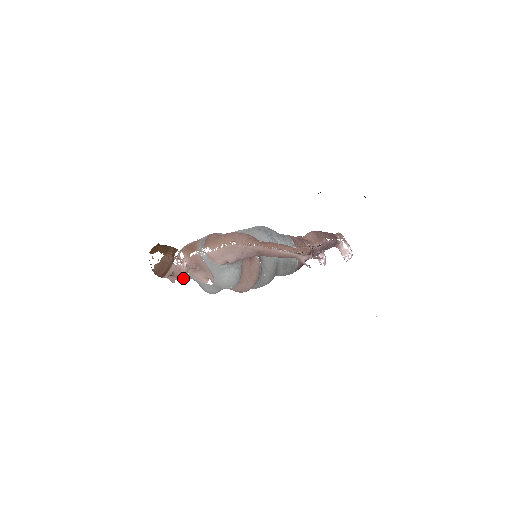
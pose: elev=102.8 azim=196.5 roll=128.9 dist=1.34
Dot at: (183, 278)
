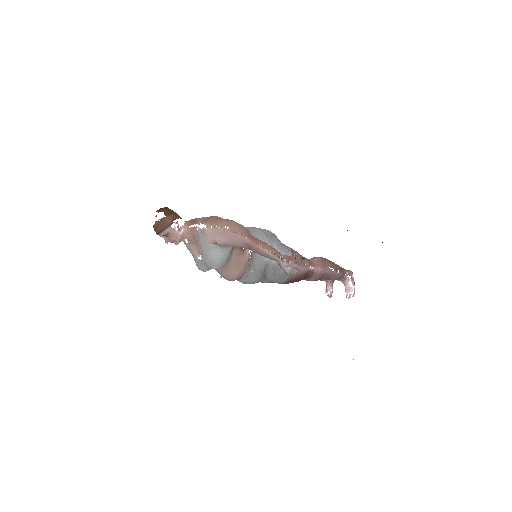
Dot at: (176, 243)
